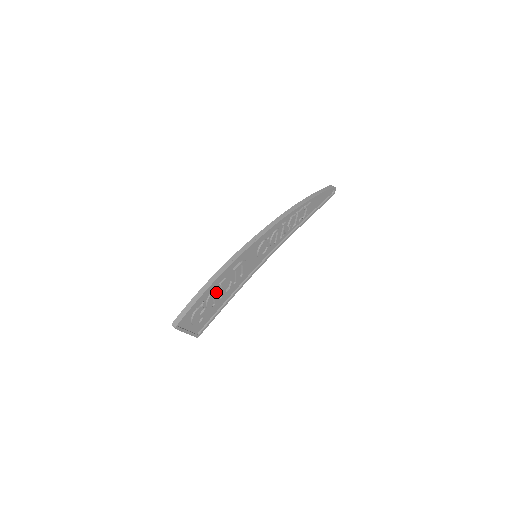
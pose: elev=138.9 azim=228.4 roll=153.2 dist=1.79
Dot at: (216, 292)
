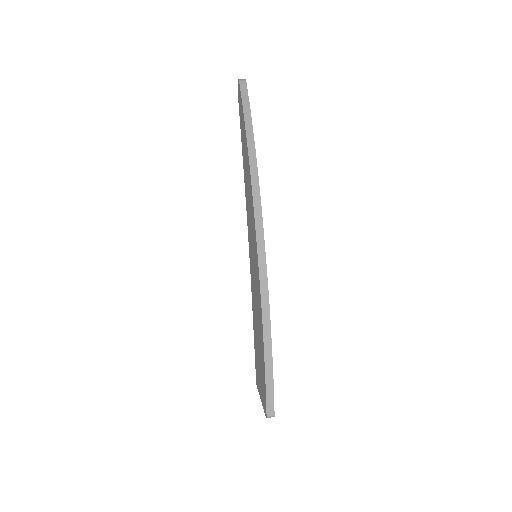
Dot at: occluded
